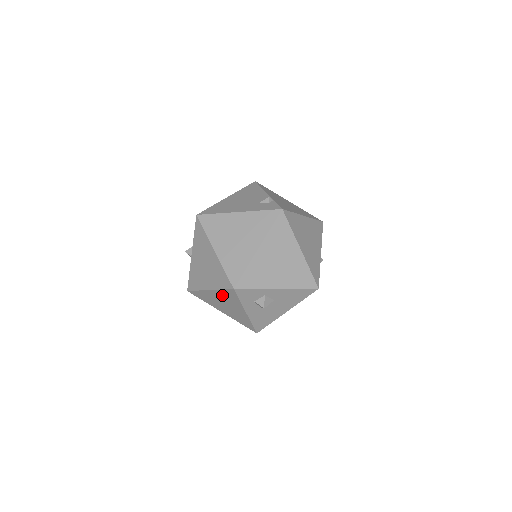
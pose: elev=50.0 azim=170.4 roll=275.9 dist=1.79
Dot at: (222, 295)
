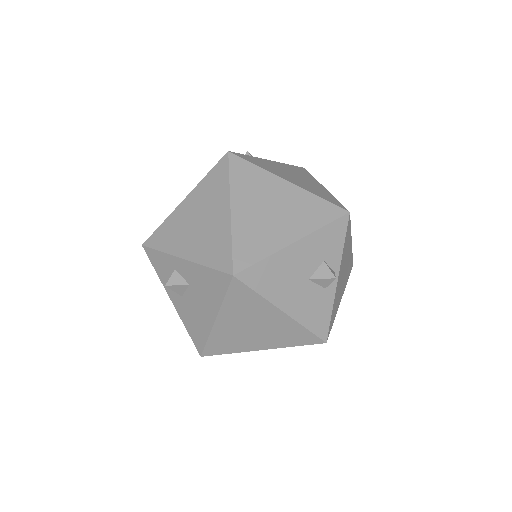
Dot at: occluded
